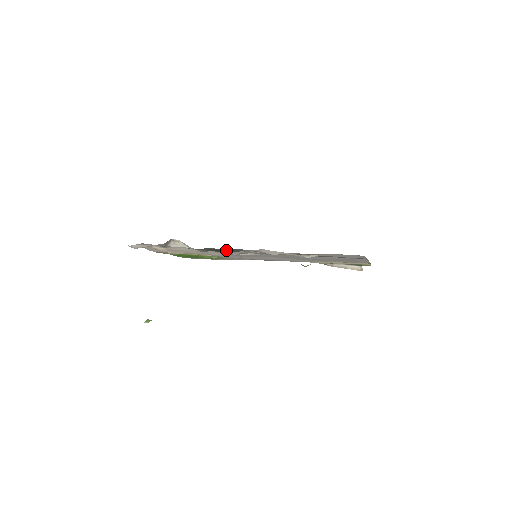
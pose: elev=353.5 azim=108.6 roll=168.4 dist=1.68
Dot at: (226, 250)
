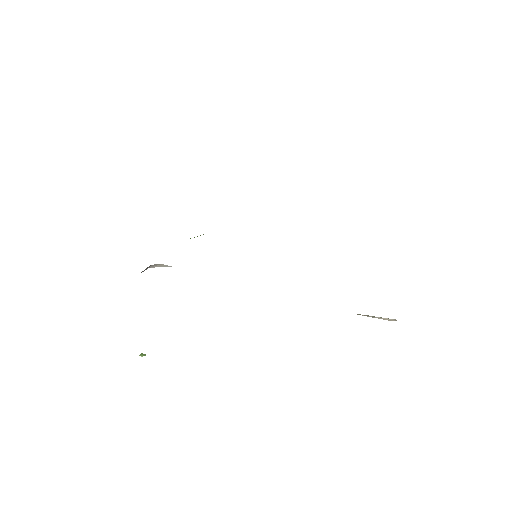
Dot at: occluded
